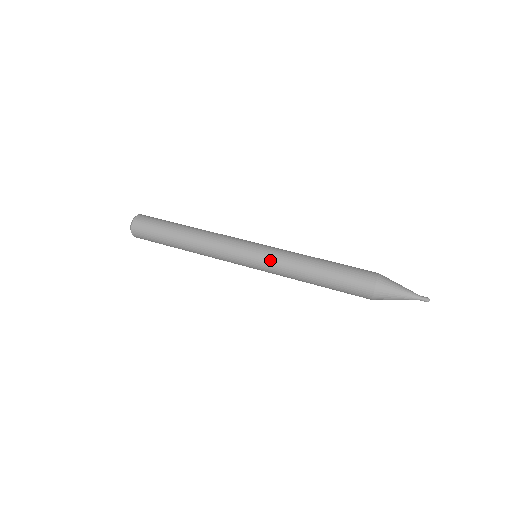
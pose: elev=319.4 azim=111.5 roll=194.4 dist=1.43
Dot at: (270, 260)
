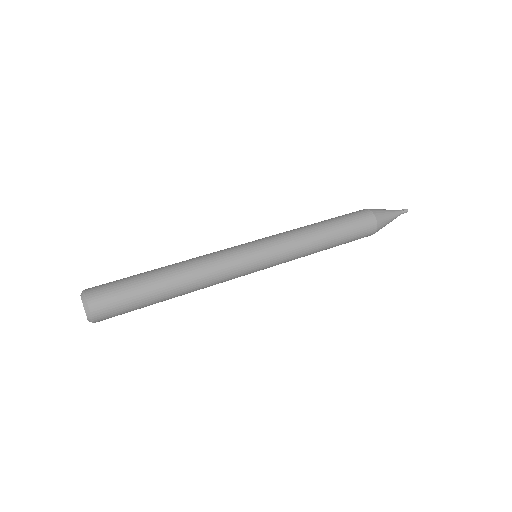
Dot at: (276, 239)
